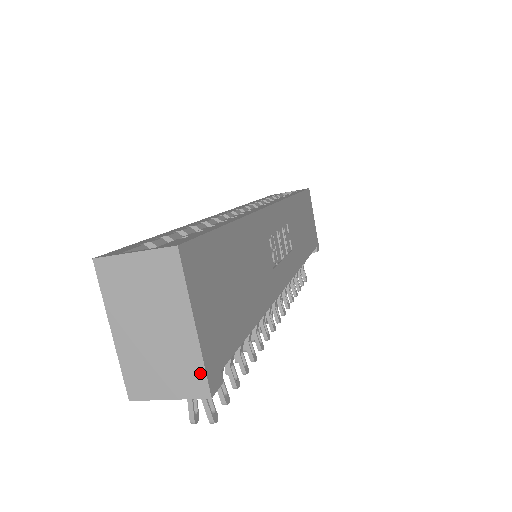
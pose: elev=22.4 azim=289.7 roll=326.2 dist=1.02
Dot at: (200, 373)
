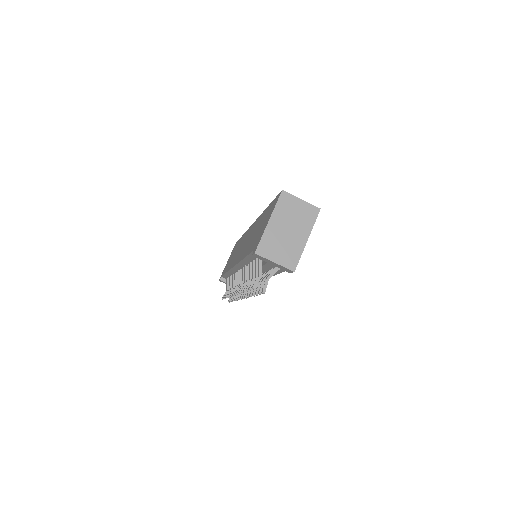
Dot at: (297, 259)
